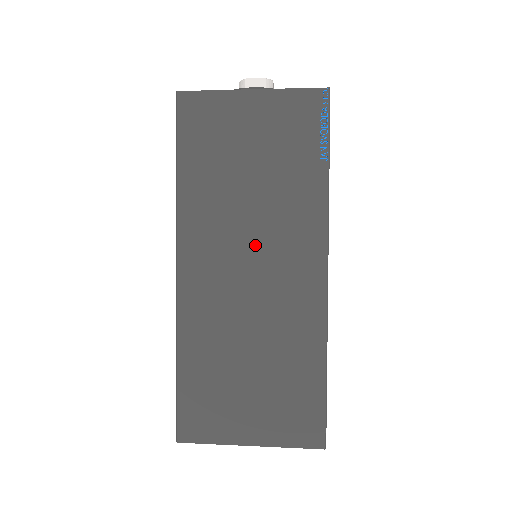
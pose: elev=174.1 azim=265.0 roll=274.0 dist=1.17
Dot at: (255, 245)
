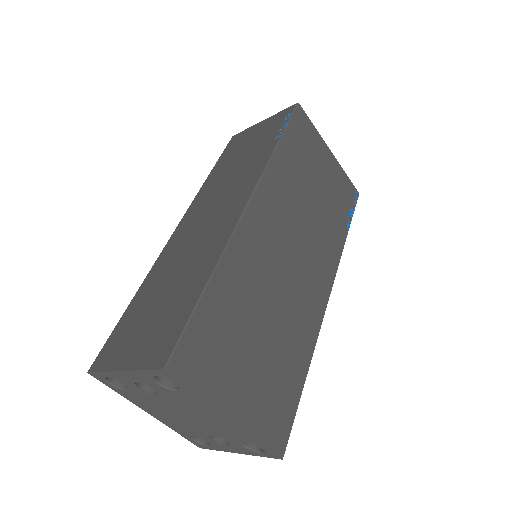
Dot at: (301, 240)
